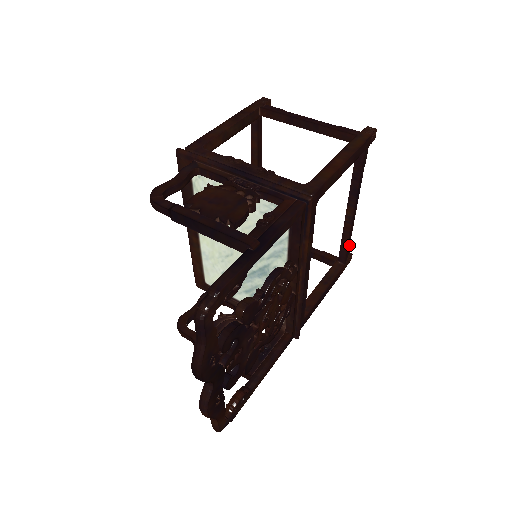
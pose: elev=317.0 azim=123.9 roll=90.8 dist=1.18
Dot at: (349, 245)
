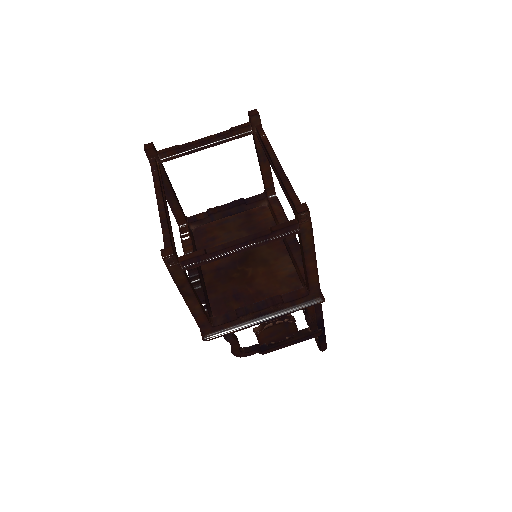
Dot at: (266, 137)
